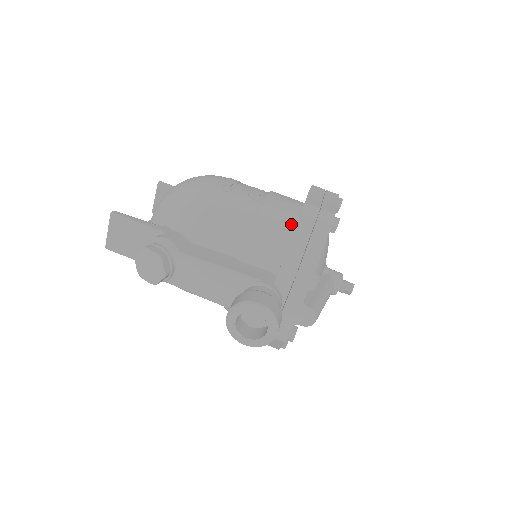
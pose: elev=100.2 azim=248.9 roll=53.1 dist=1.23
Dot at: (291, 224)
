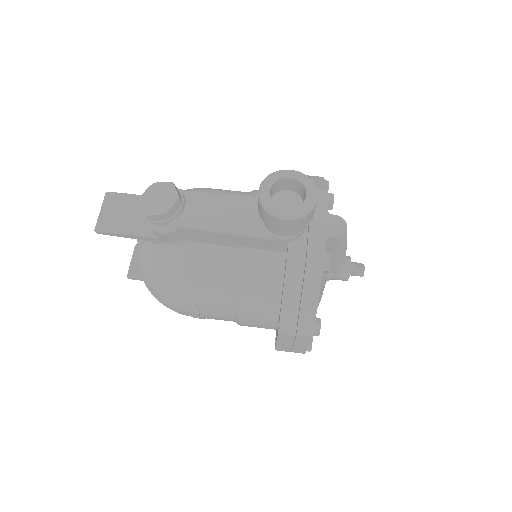
Dot at: occluded
